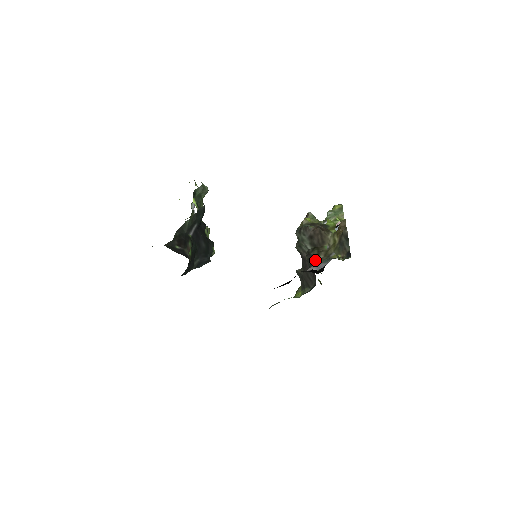
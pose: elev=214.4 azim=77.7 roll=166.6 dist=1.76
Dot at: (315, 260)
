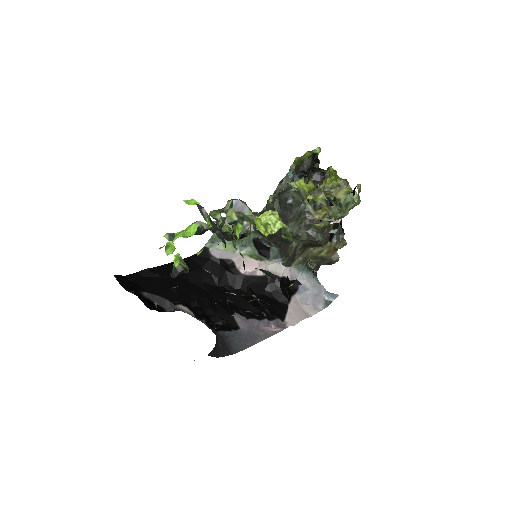
Dot at: (294, 260)
